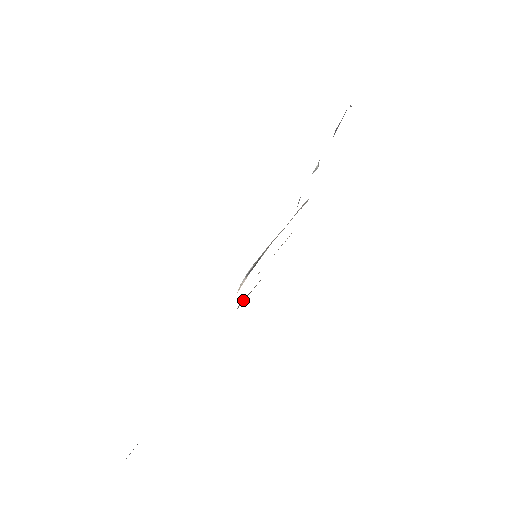
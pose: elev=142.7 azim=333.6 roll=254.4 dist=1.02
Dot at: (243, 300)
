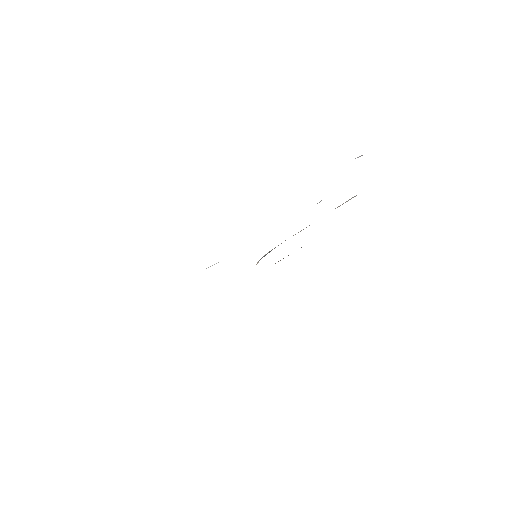
Dot at: occluded
